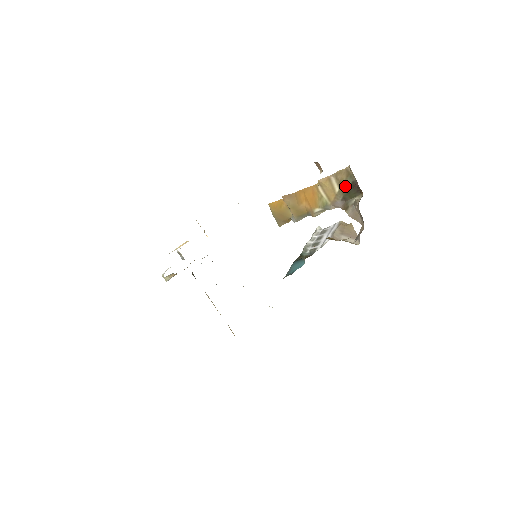
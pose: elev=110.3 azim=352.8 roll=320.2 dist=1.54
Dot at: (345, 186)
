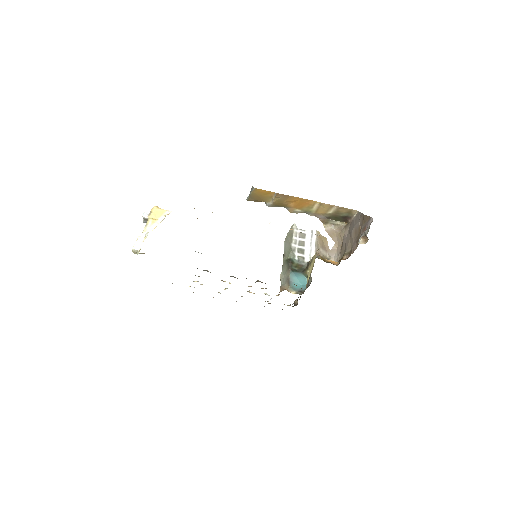
Dot at: (339, 214)
